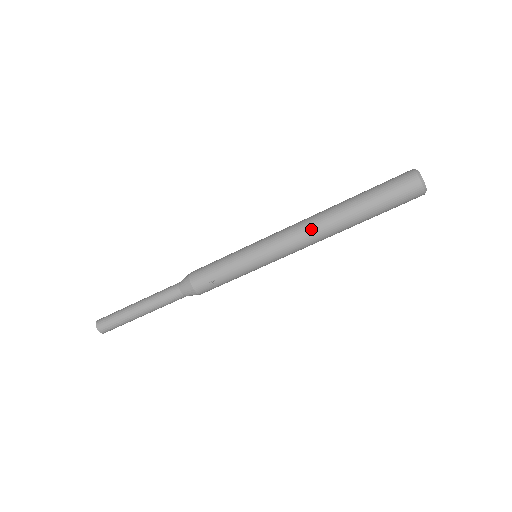
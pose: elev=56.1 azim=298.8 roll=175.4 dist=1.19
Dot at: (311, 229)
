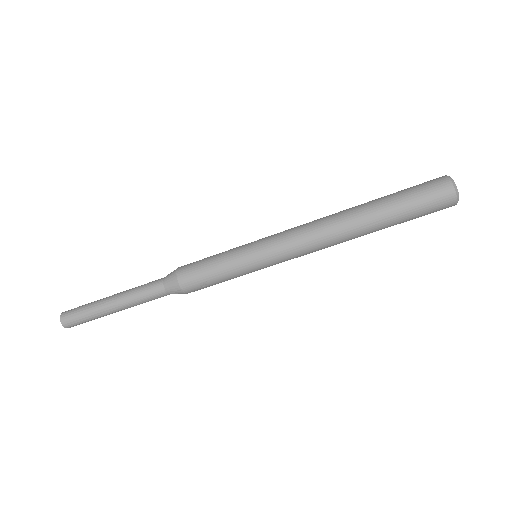
Dot at: (325, 235)
